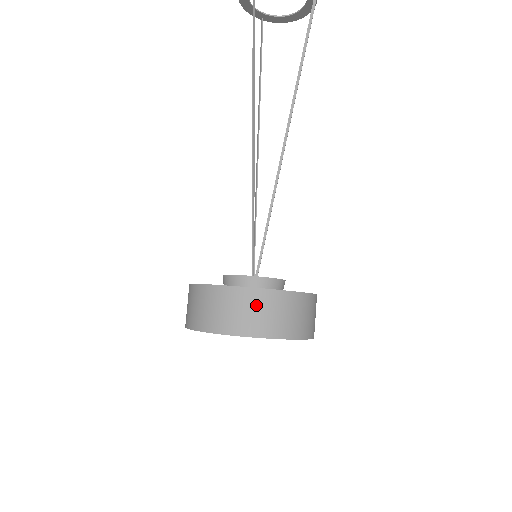
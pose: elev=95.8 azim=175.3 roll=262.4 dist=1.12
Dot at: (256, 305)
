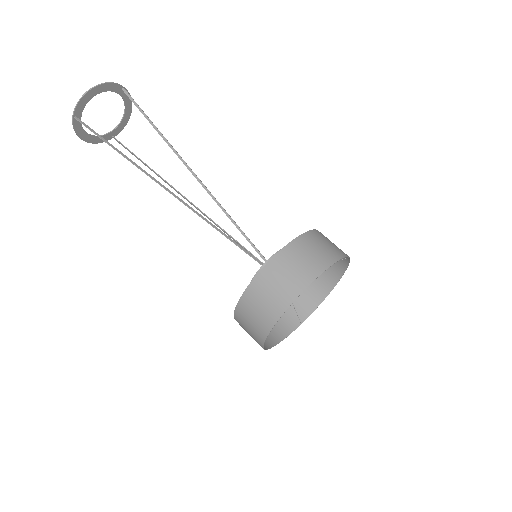
Dot at: (278, 274)
